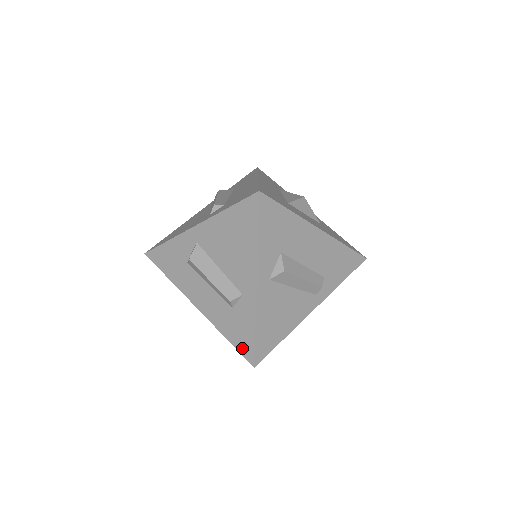
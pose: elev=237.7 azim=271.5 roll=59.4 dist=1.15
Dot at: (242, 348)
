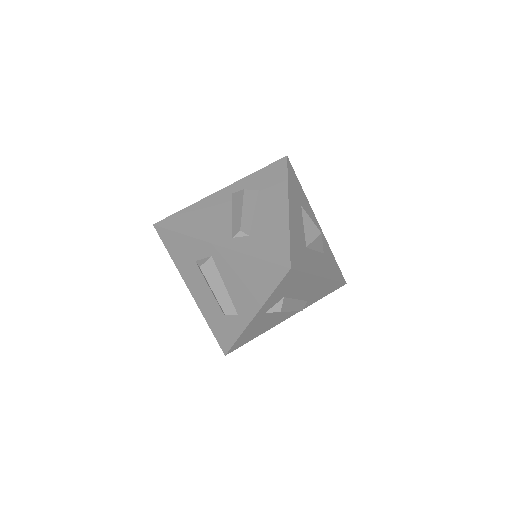
Dot at: (220, 340)
